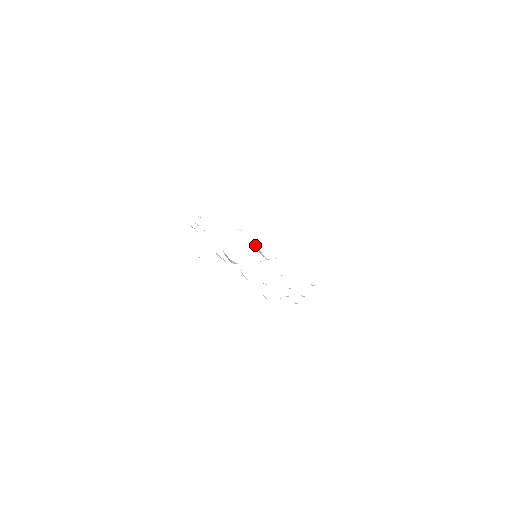
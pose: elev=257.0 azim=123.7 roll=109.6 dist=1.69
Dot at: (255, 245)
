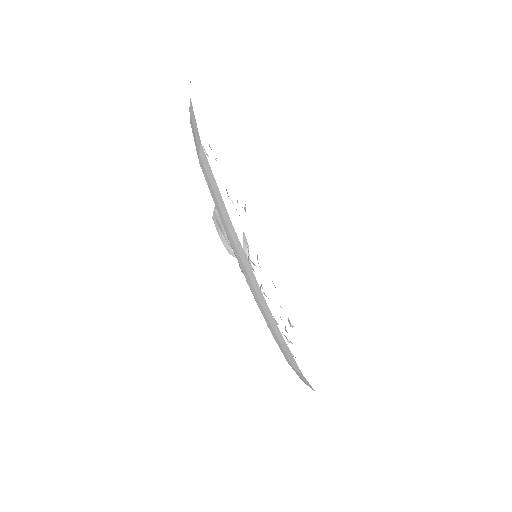
Dot at: occluded
